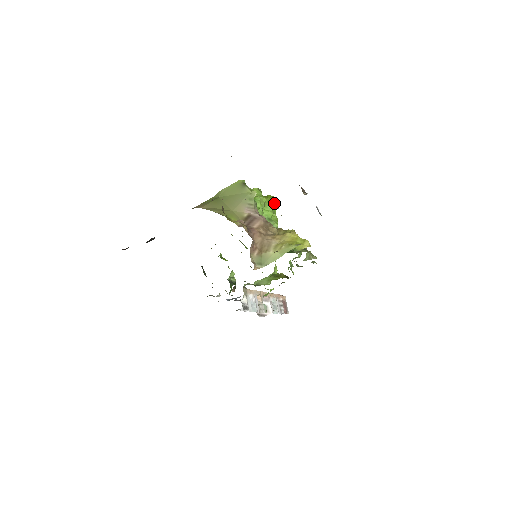
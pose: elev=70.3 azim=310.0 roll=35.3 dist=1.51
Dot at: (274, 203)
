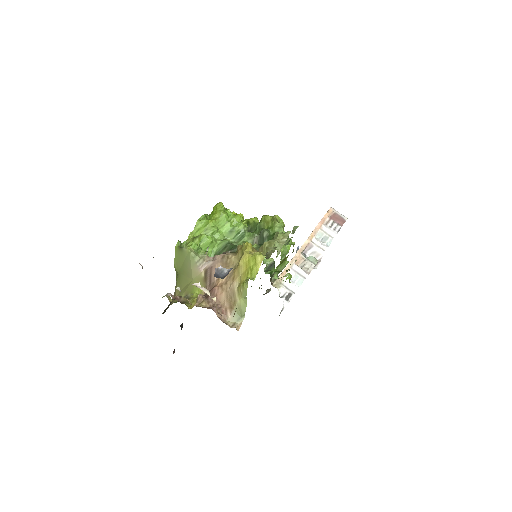
Dot at: (221, 214)
